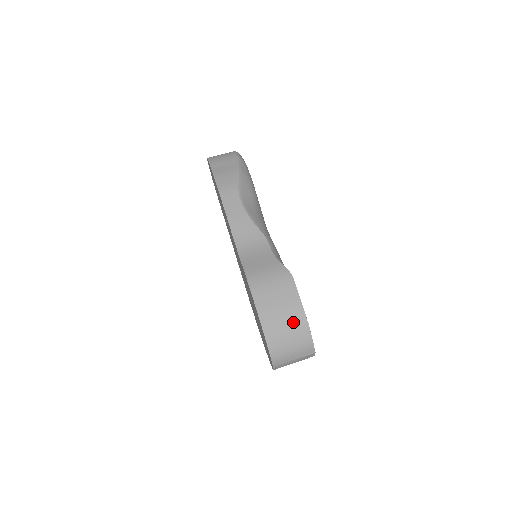
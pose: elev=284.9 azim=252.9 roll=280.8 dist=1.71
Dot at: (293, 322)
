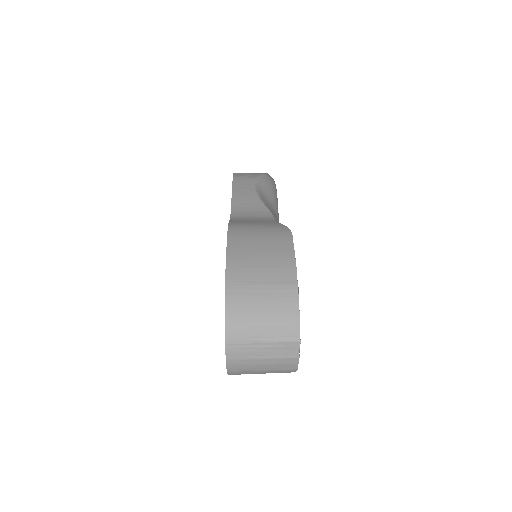
Dot at: (275, 275)
